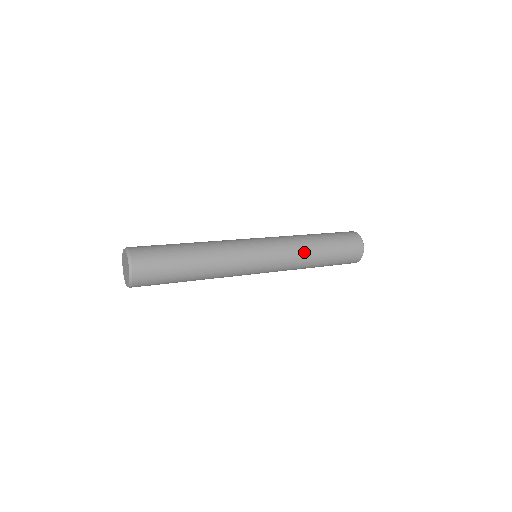
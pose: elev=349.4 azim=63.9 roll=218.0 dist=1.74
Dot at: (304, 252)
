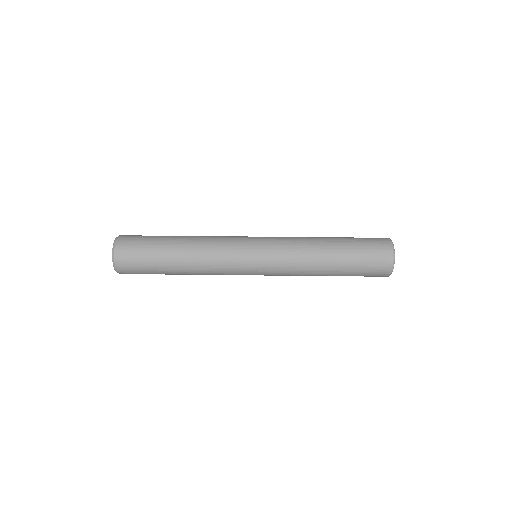
Dot at: (307, 260)
